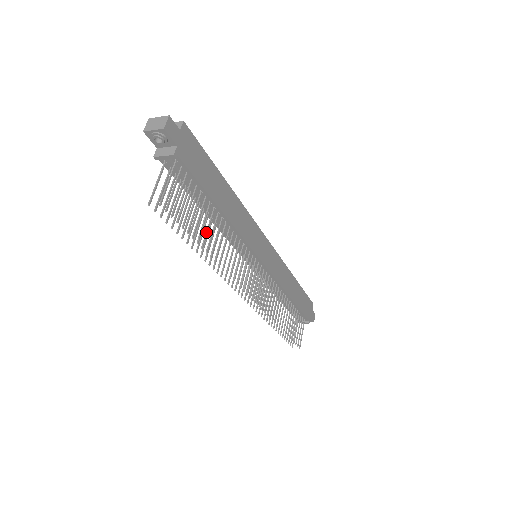
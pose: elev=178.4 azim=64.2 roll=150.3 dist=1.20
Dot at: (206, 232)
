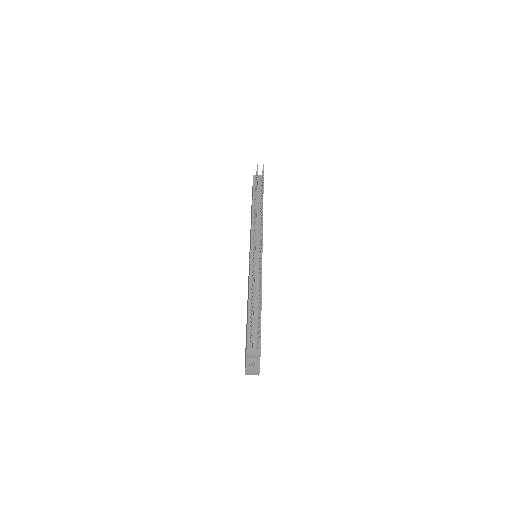
Dot at: occluded
